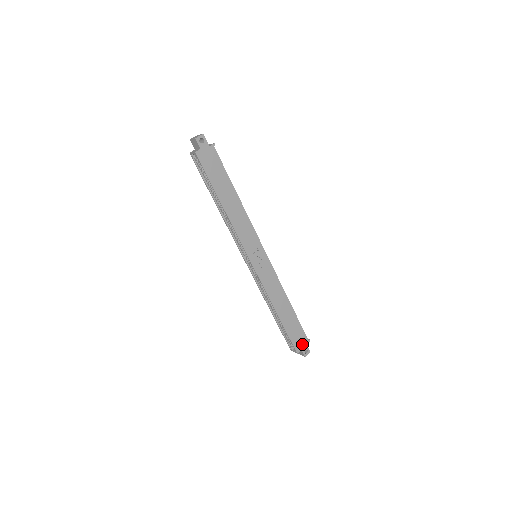
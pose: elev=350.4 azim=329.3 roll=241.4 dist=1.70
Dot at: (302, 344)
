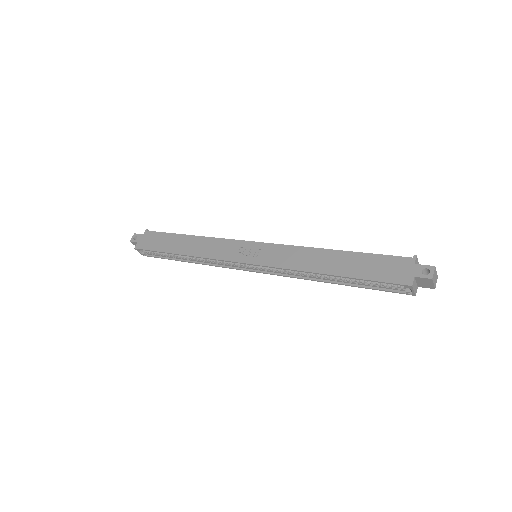
Dot at: (406, 270)
